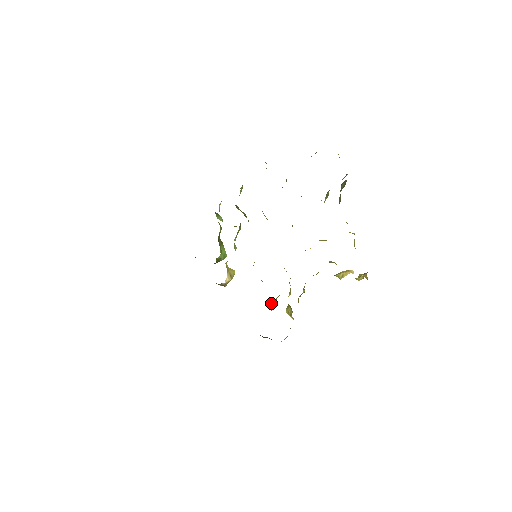
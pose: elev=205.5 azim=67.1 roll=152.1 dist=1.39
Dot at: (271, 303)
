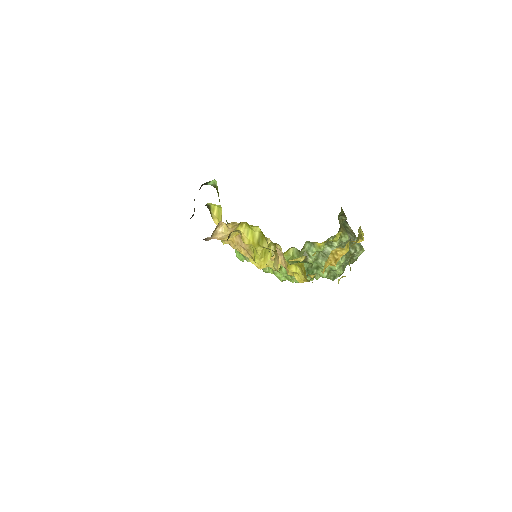
Dot at: occluded
